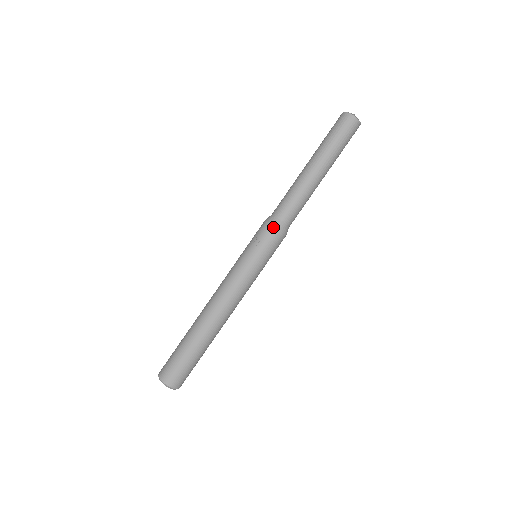
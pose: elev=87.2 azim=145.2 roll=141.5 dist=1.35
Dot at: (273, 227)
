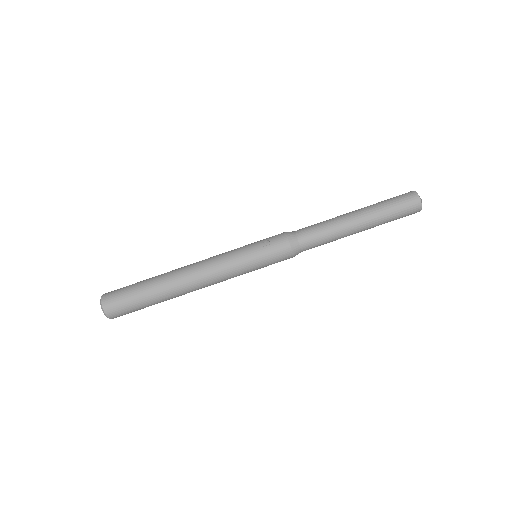
Dot at: (288, 241)
